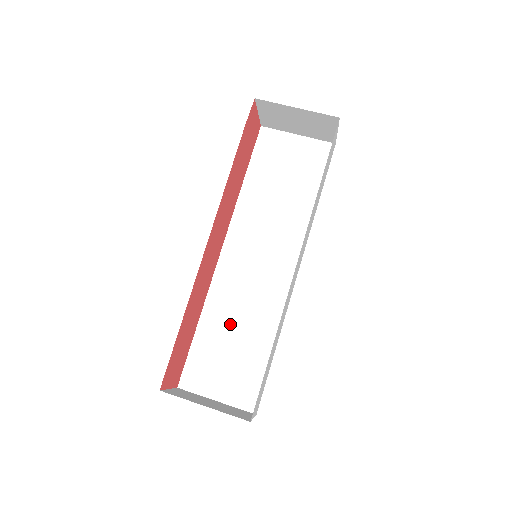
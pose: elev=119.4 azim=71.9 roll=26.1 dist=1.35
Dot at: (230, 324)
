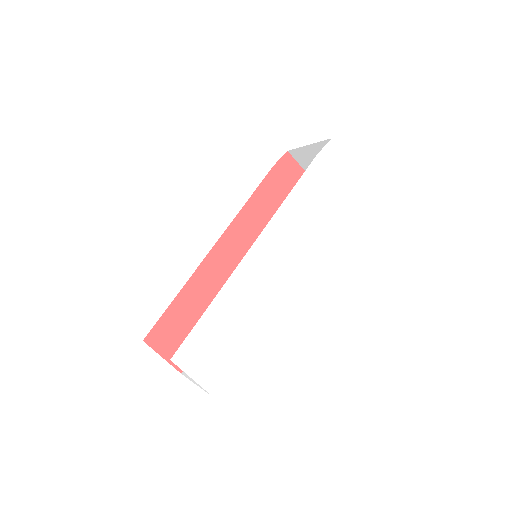
Dot at: occluded
